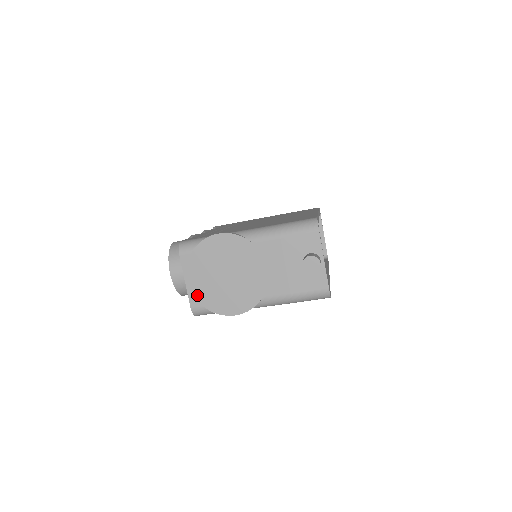
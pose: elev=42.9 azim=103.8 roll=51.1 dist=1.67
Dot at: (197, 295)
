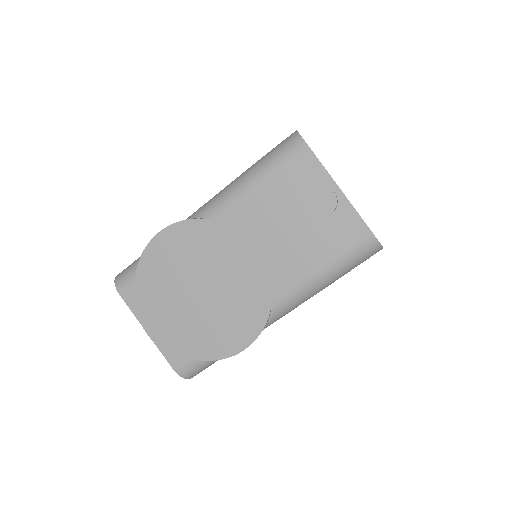
Dot at: (173, 345)
